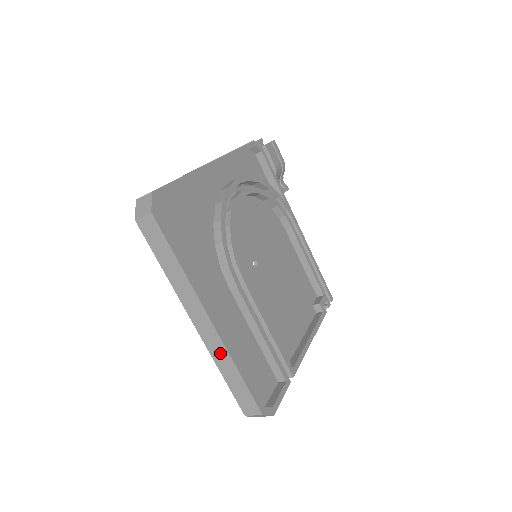
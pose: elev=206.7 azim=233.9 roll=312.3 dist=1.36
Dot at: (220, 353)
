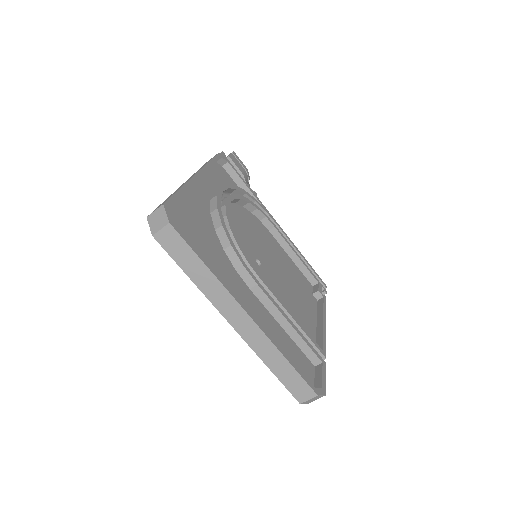
Dot at: (264, 346)
